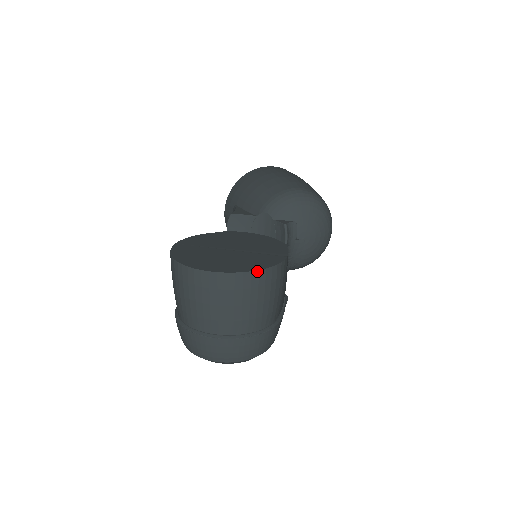
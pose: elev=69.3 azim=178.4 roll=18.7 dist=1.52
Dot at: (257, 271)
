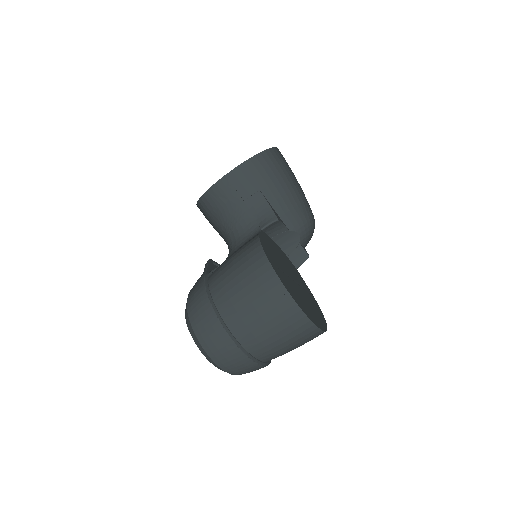
Dot at: (326, 326)
